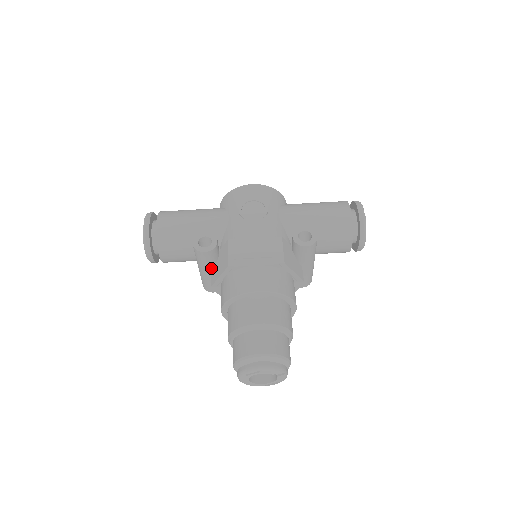
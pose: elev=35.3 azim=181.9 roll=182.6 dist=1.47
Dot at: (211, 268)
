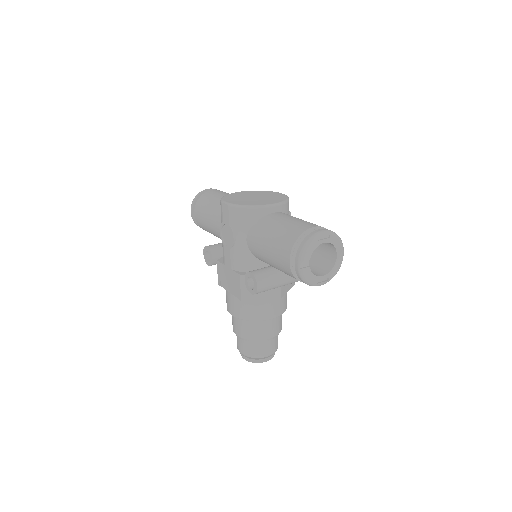
Dot at: occluded
